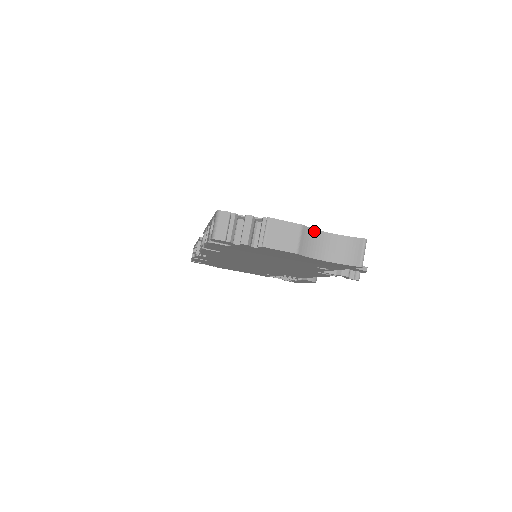
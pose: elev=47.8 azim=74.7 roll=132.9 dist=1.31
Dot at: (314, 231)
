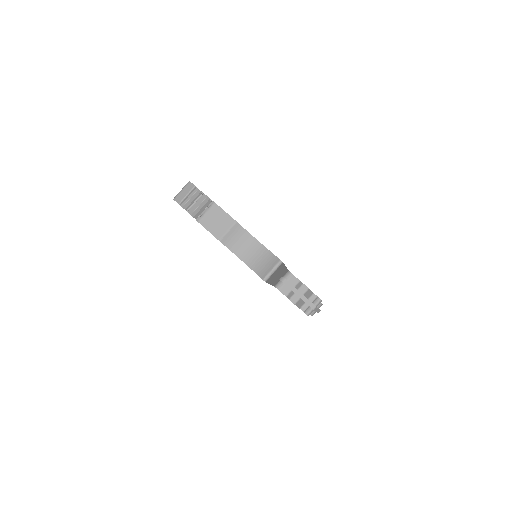
Dot at: (246, 233)
